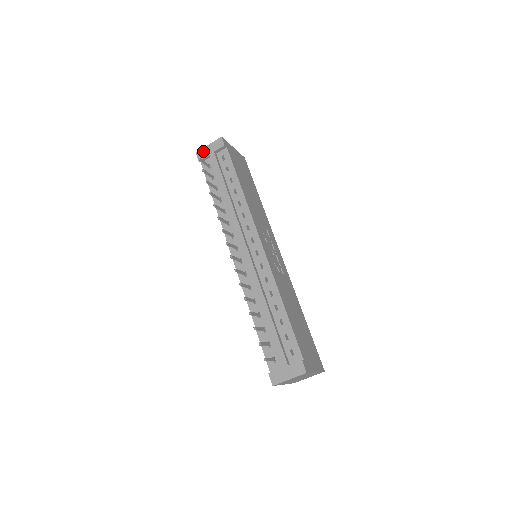
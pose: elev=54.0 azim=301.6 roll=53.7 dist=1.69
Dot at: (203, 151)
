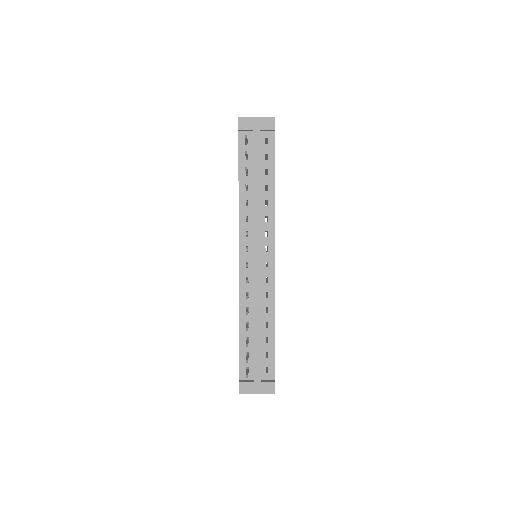
Dot at: (247, 121)
